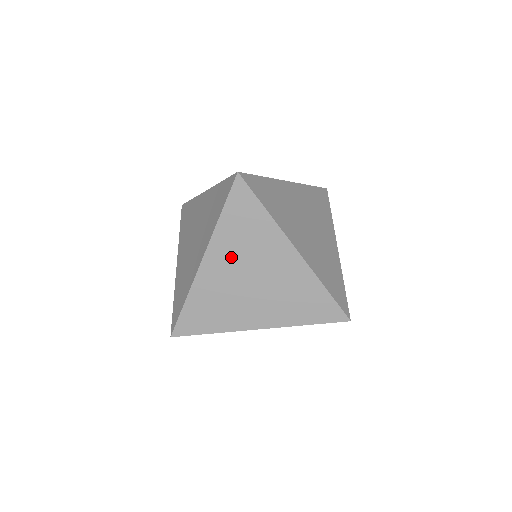
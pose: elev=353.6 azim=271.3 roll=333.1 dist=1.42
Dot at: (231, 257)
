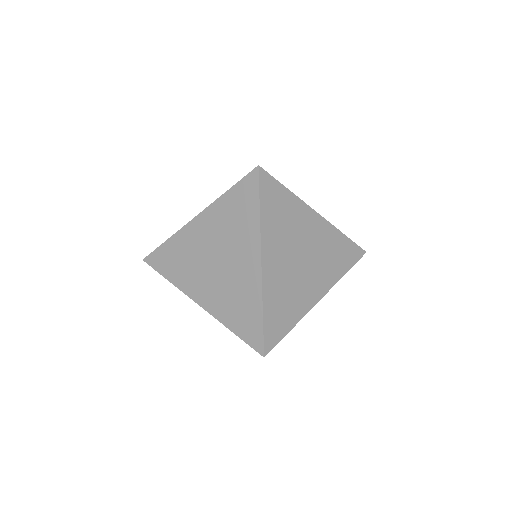
Dot at: (280, 246)
